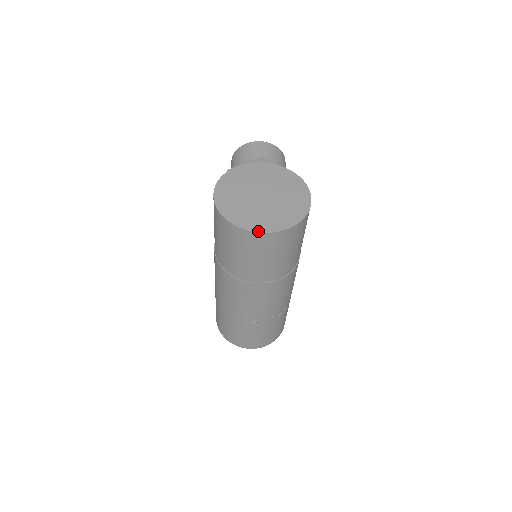
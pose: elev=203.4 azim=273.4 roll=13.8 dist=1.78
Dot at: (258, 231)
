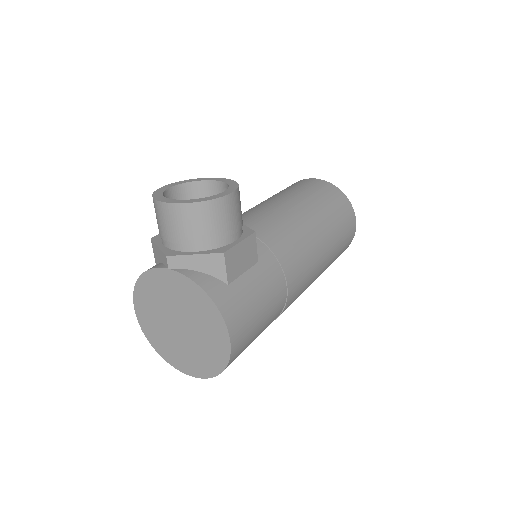
Dot at: (183, 372)
